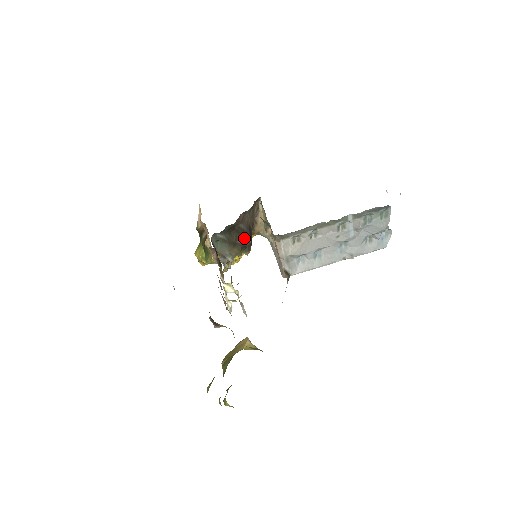
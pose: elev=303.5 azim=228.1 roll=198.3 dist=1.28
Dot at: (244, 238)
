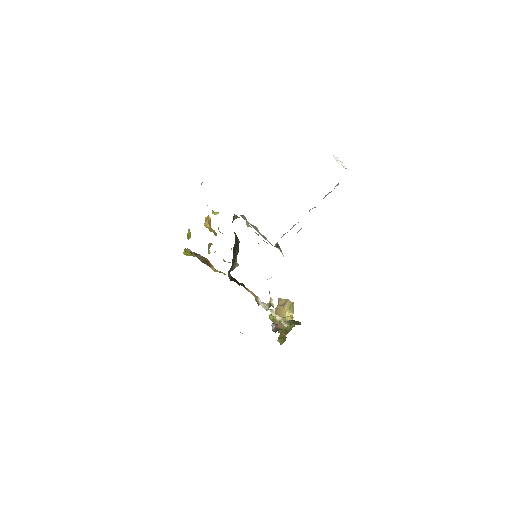
Dot at: (237, 246)
